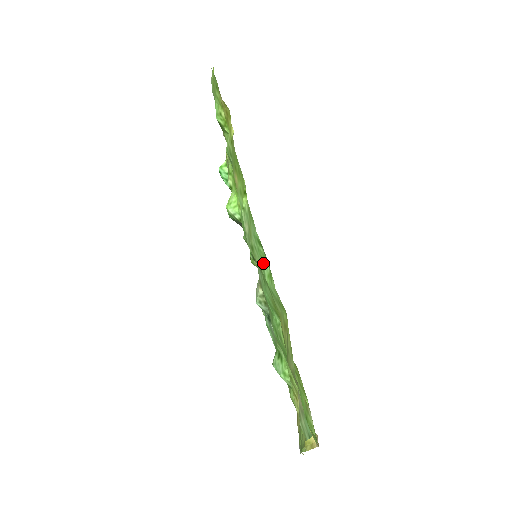
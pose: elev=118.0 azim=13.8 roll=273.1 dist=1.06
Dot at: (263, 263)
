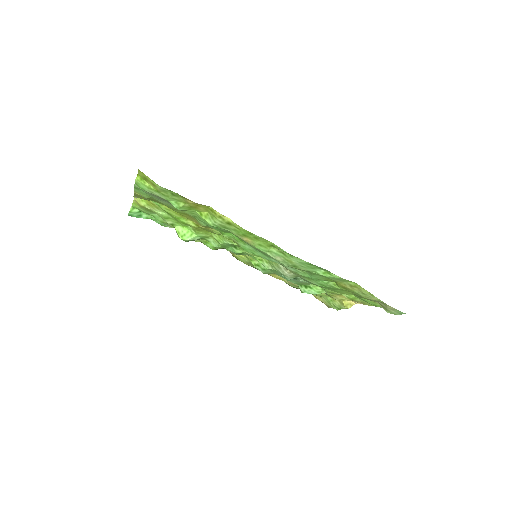
Dot at: (314, 270)
